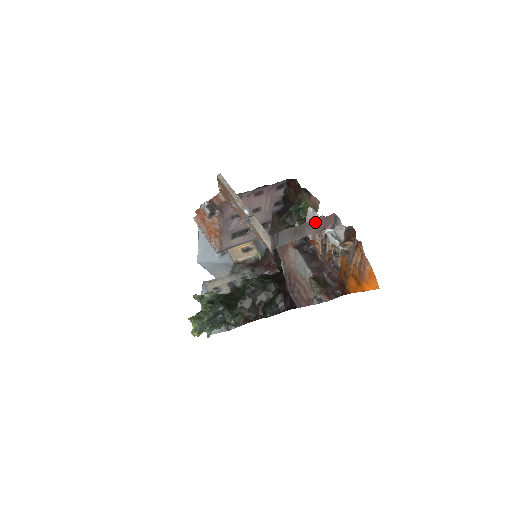
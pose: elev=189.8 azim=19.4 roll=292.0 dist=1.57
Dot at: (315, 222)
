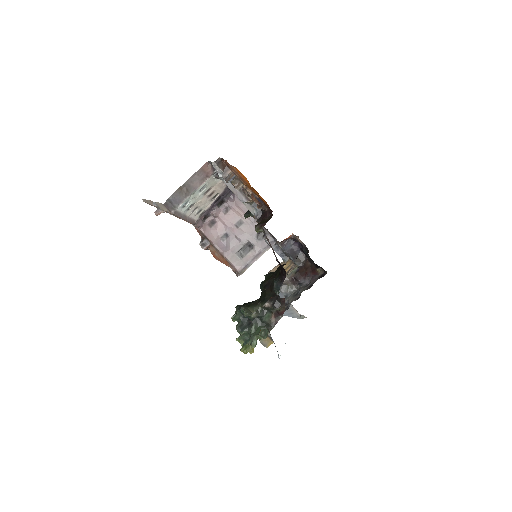
Dot at: (195, 176)
